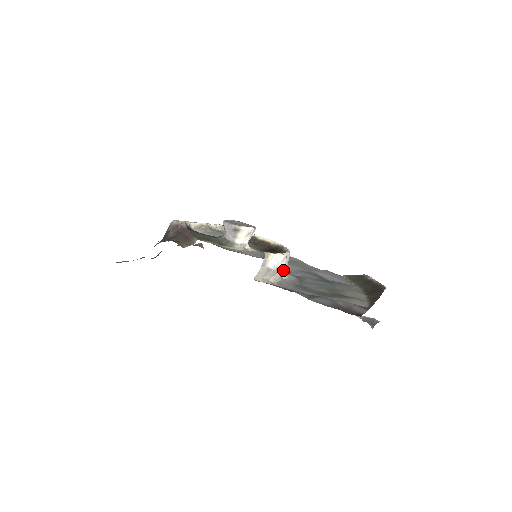
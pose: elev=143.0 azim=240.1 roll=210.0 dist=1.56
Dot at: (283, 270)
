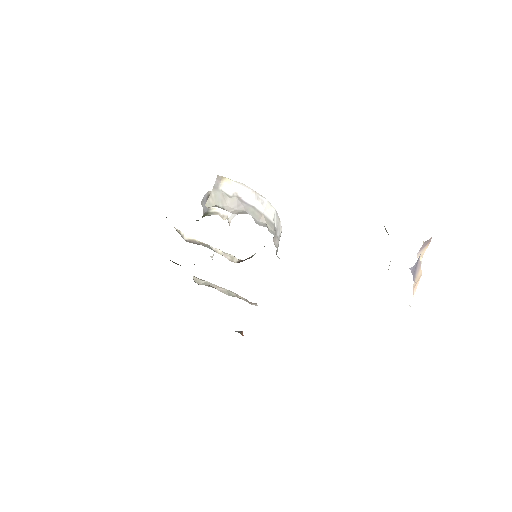
Dot at: (257, 214)
